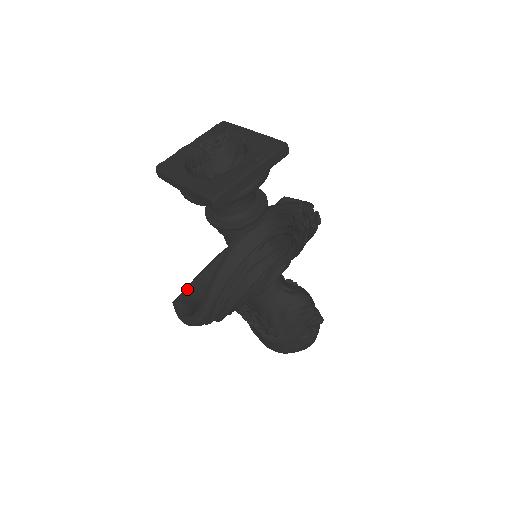
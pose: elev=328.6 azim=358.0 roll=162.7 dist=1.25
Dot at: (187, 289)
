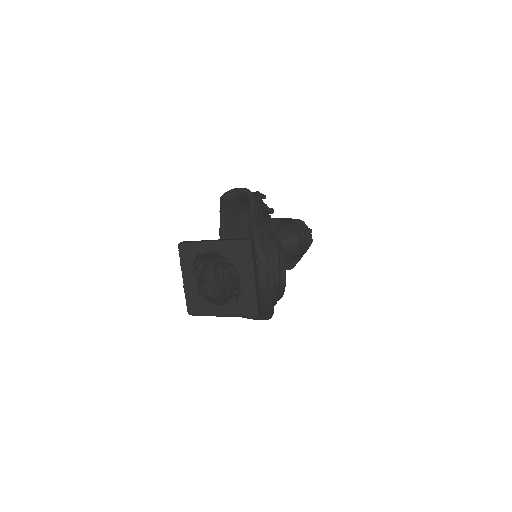
Dot at: occluded
